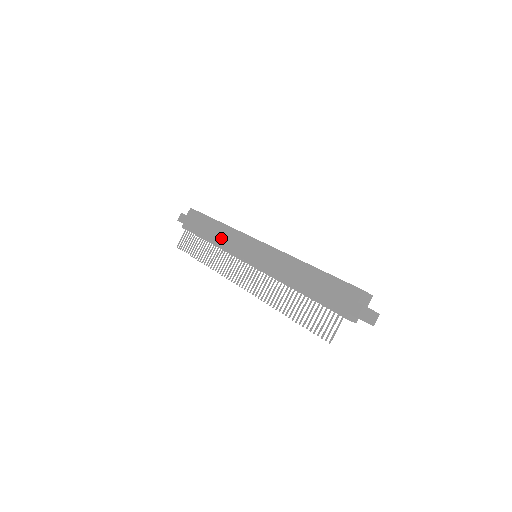
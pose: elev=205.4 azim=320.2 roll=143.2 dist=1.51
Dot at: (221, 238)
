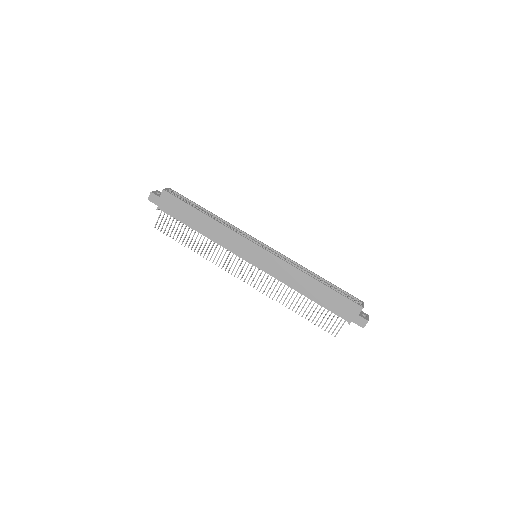
Dot at: (215, 235)
